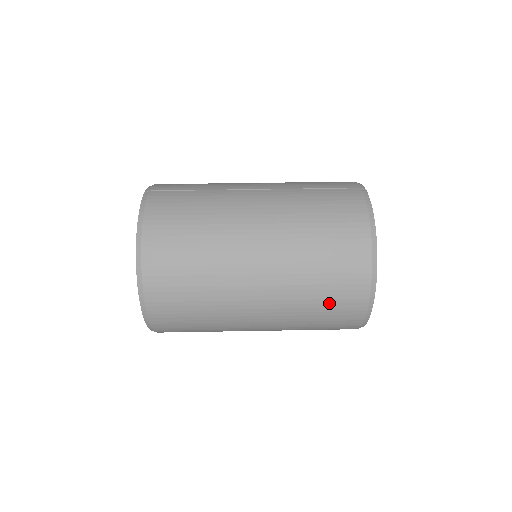
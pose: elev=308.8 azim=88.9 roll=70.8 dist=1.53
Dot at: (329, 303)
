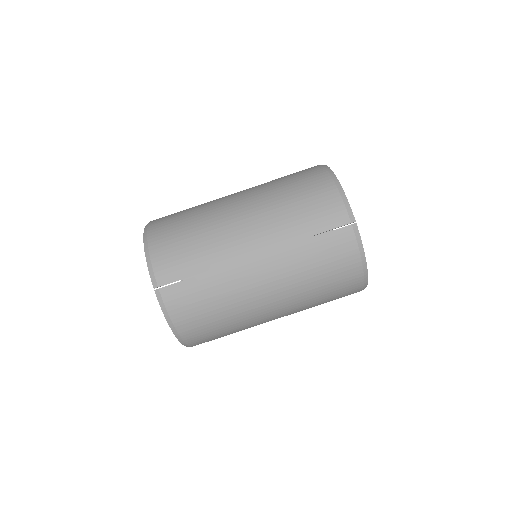
Dot at: occluded
